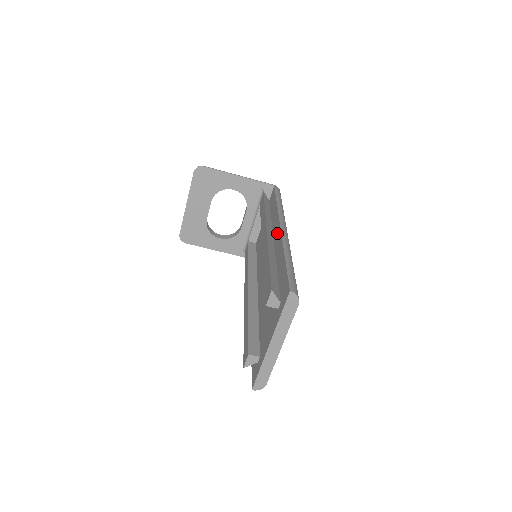
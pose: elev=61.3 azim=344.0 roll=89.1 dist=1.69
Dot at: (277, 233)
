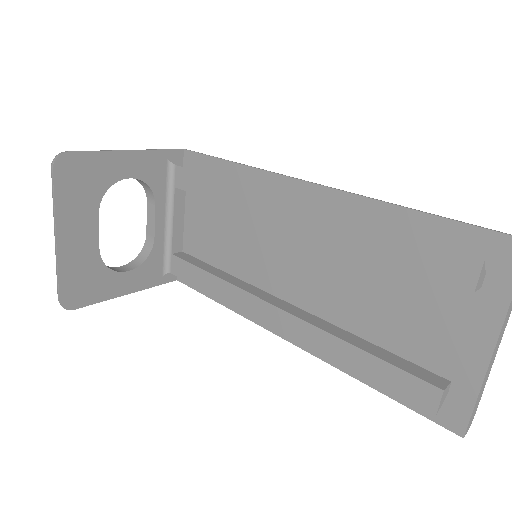
Dot at: (307, 197)
